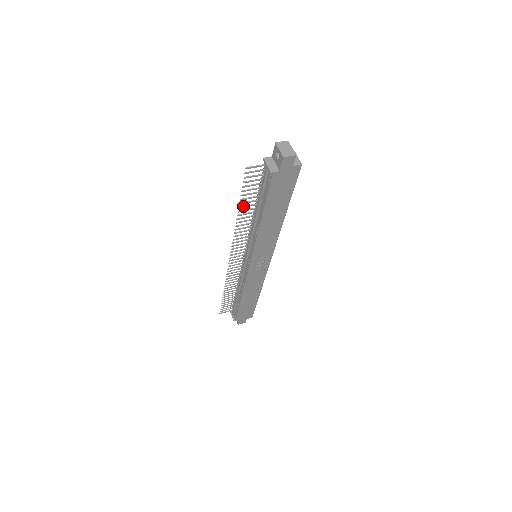
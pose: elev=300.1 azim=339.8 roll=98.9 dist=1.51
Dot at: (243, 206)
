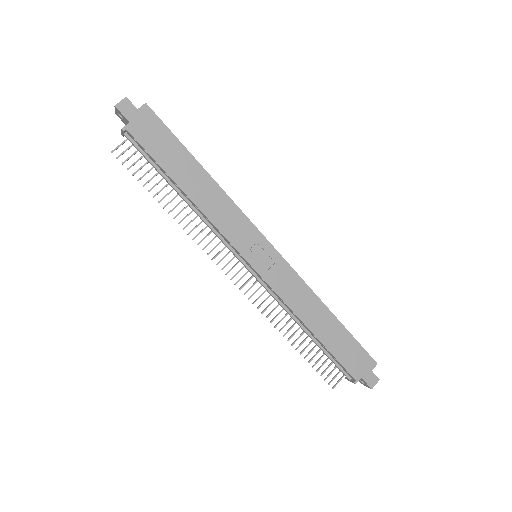
Dot at: (162, 198)
